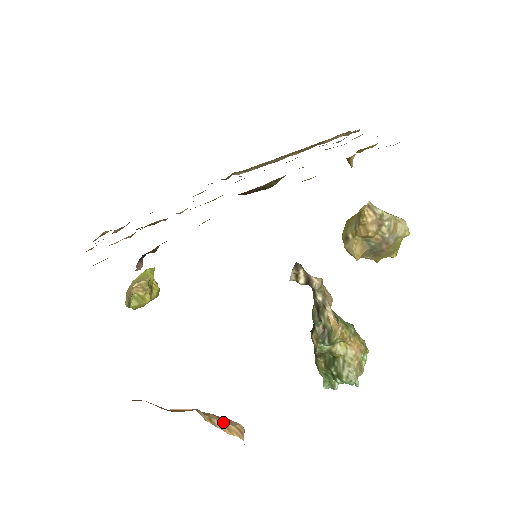
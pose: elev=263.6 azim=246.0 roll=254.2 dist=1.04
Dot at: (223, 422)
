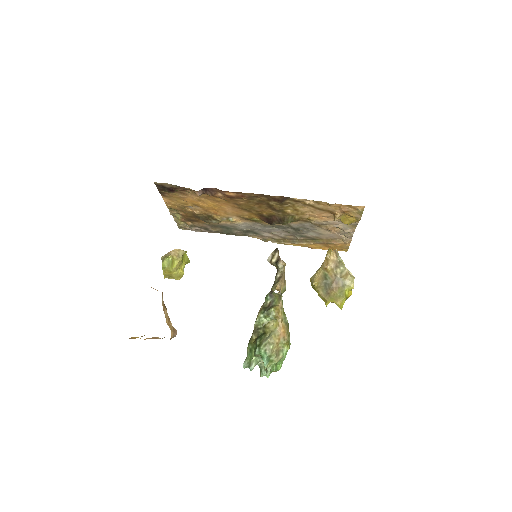
Dot at: occluded
